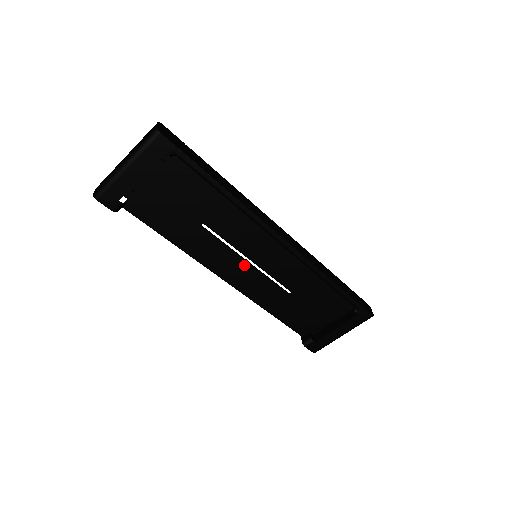
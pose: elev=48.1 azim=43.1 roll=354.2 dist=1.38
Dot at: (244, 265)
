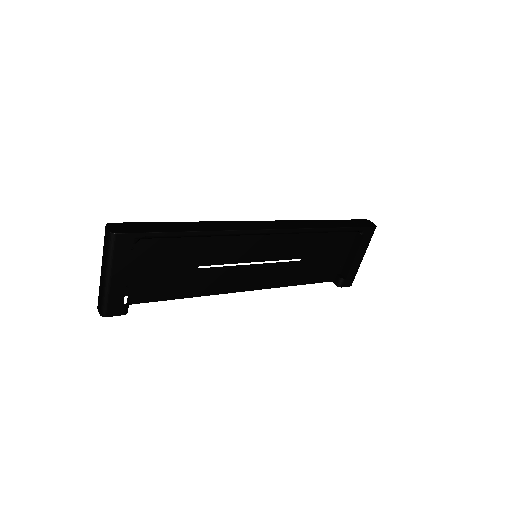
Dot at: (252, 269)
